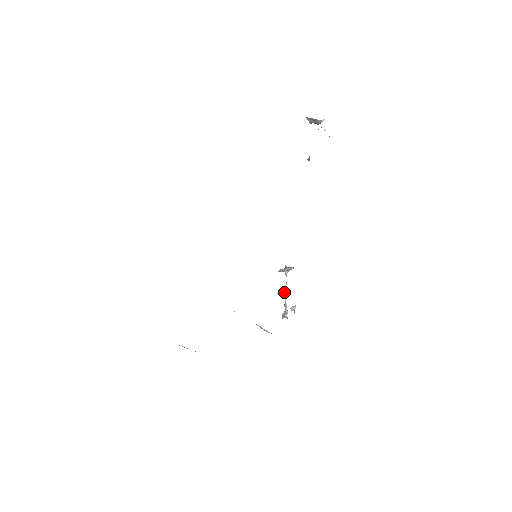
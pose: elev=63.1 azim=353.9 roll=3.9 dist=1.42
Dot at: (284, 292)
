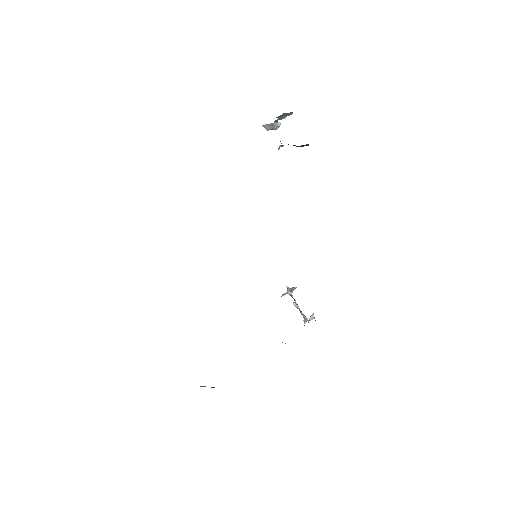
Dot at: (296, 305)
